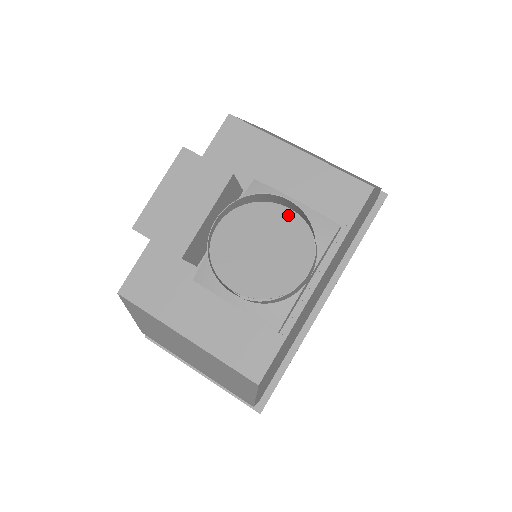
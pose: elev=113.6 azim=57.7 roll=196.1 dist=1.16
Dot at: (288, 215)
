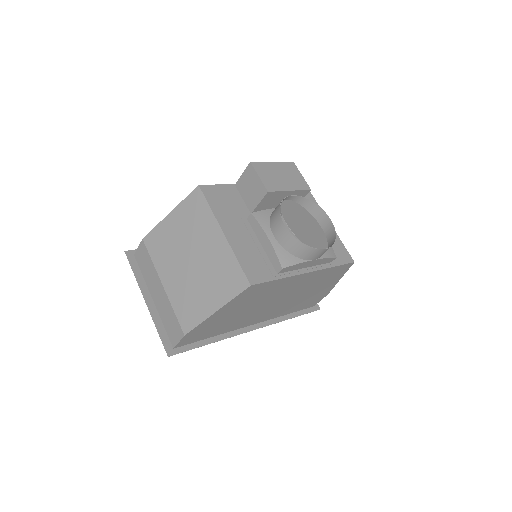
Dot at: (320, 228)
